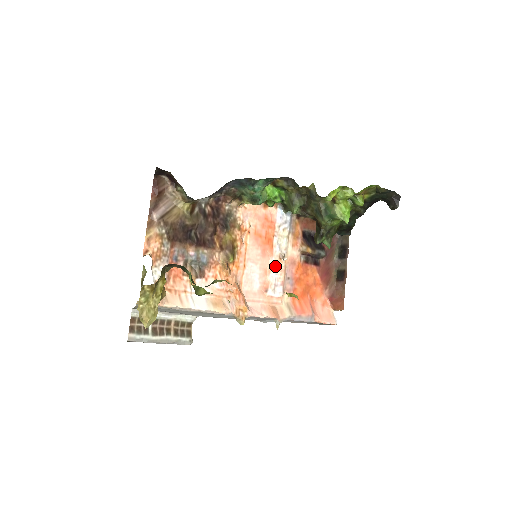
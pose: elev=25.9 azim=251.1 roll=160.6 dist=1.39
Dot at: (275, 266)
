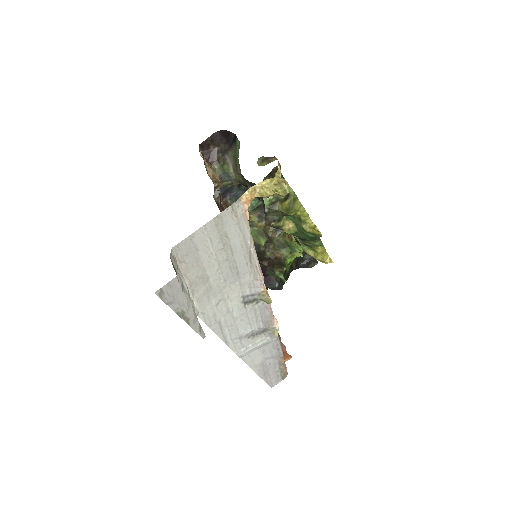
Dot at: occluded
